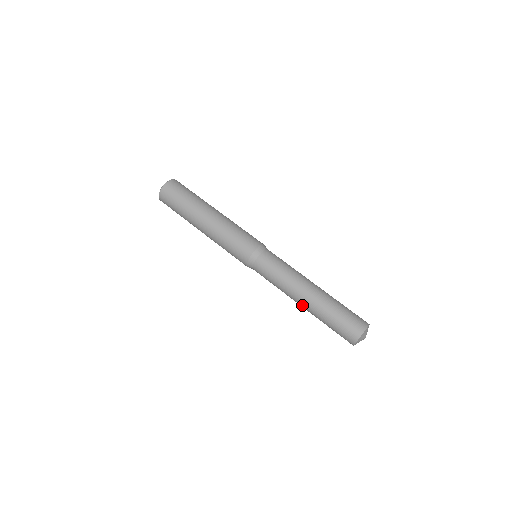
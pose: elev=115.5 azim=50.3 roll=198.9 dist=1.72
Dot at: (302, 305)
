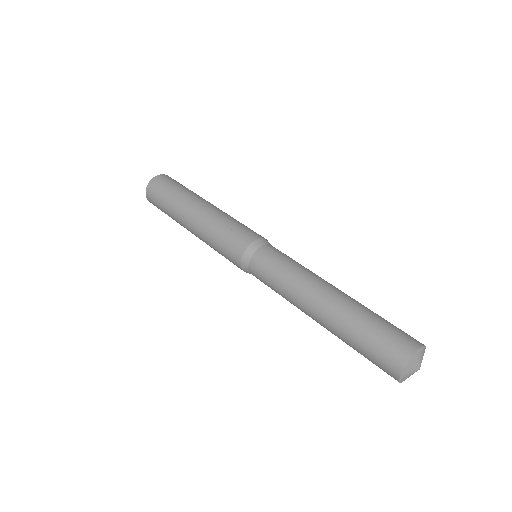
Dot at: (317, 310)
